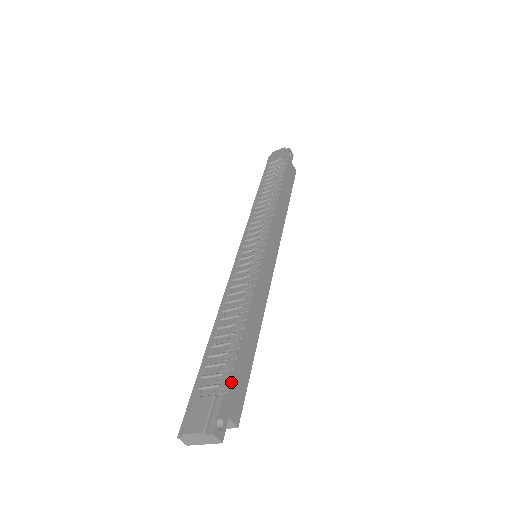
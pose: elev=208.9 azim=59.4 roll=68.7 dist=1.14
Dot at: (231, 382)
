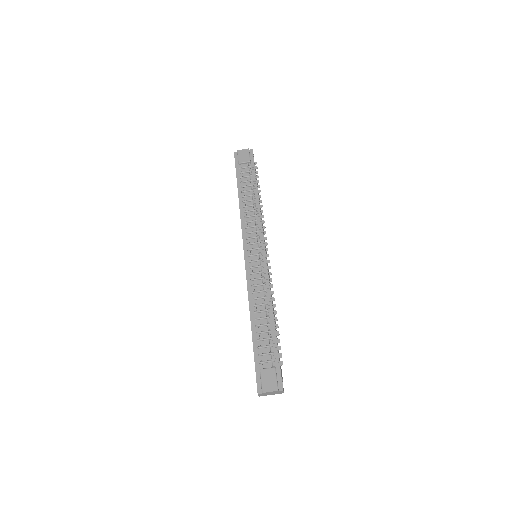
Dot at: (279, 357)
